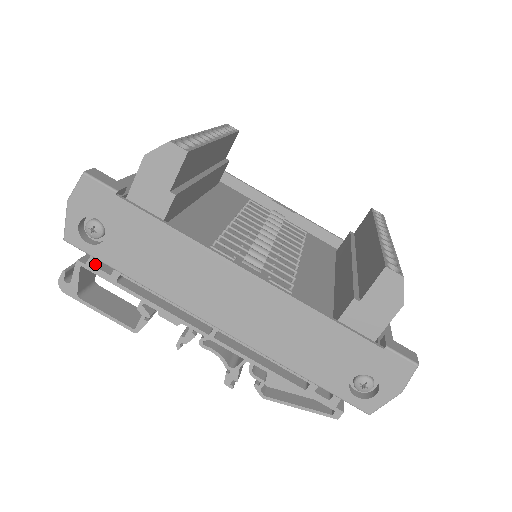
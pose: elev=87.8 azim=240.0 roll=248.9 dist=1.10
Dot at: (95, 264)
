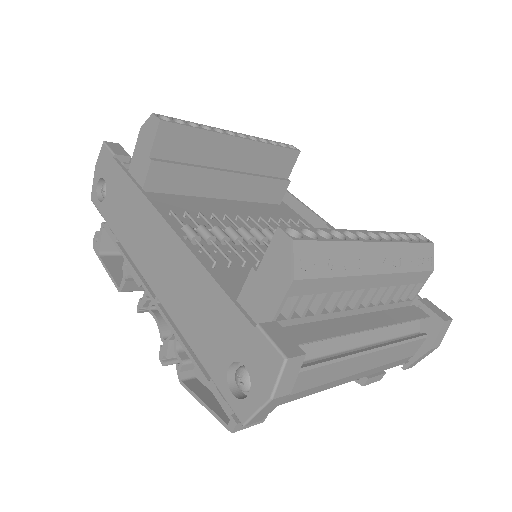
Dot at: occluded
